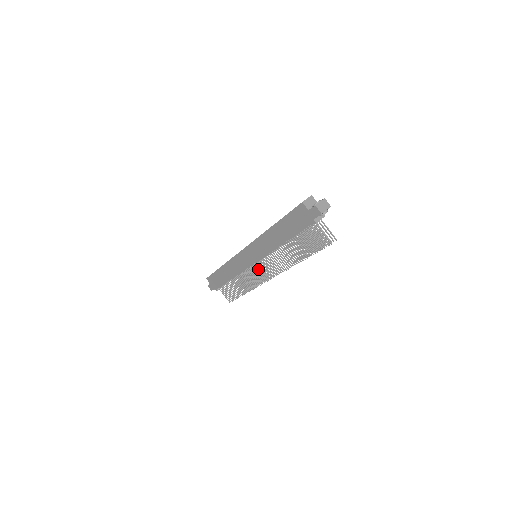
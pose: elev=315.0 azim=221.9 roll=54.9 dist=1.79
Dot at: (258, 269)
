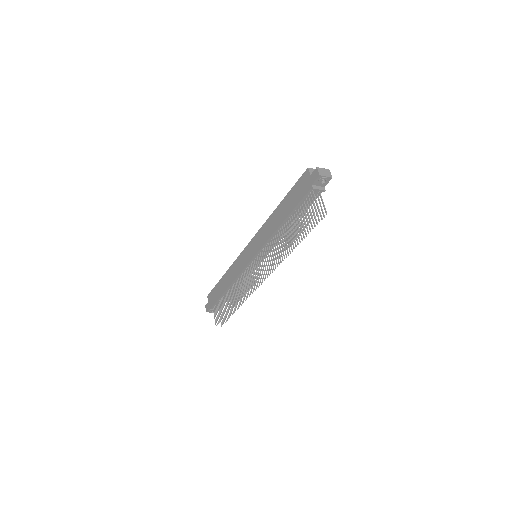
Dot at: (252, 269)
